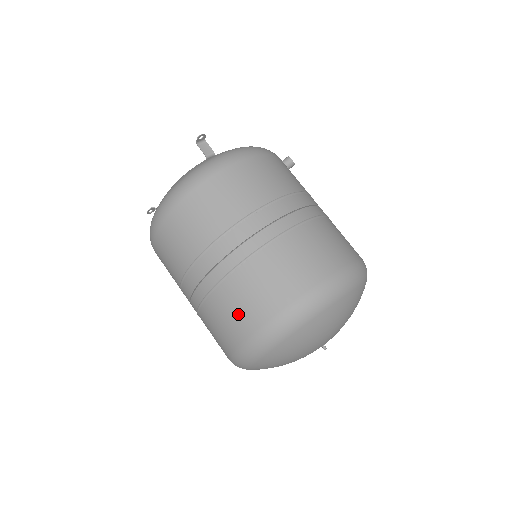
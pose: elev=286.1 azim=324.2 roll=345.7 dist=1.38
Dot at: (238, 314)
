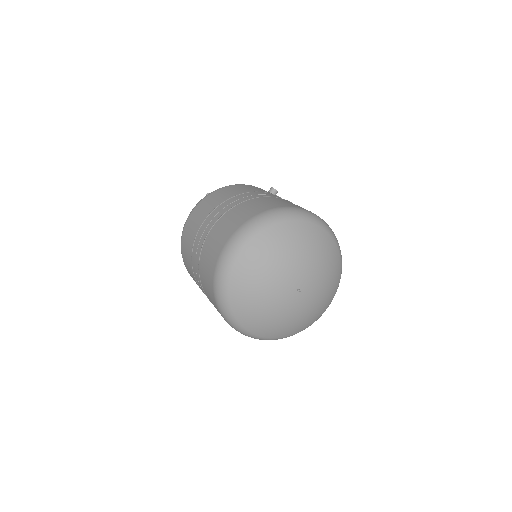
Dot at: (208, 267)
